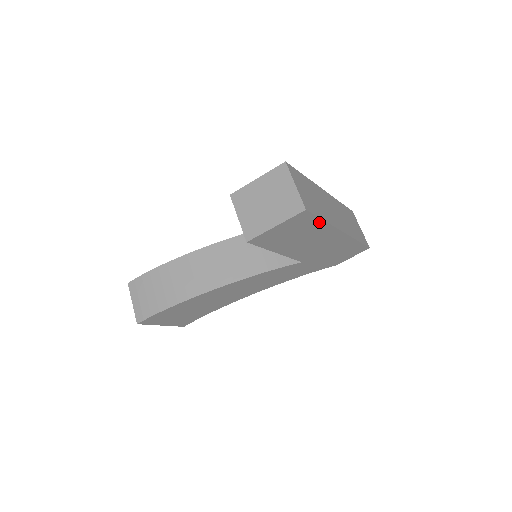
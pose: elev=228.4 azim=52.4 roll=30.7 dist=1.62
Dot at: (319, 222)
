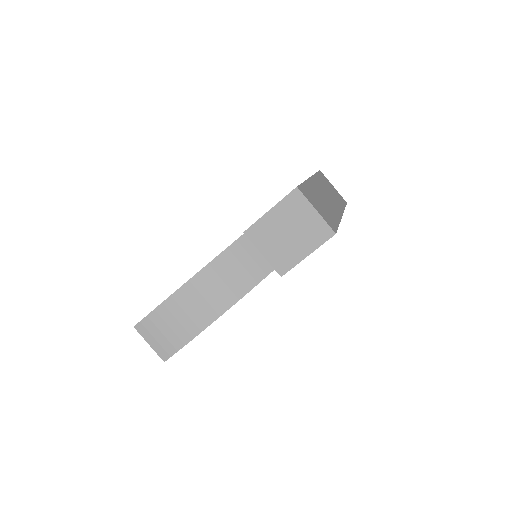
Dot at: occluded
